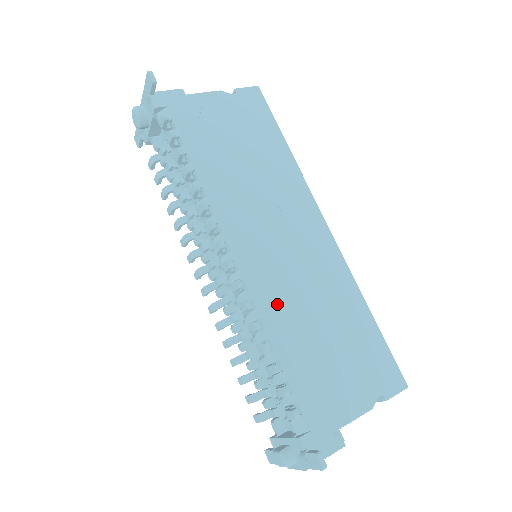
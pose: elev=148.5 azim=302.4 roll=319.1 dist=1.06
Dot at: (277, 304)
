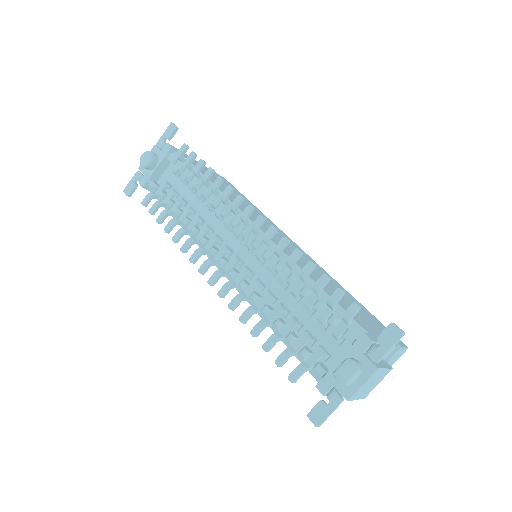
Dot at: (298, 261)
